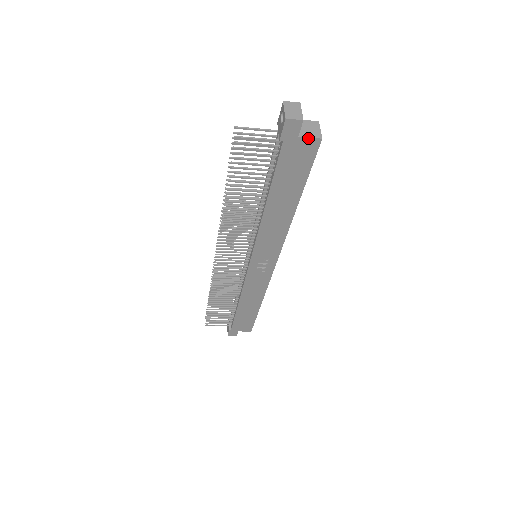
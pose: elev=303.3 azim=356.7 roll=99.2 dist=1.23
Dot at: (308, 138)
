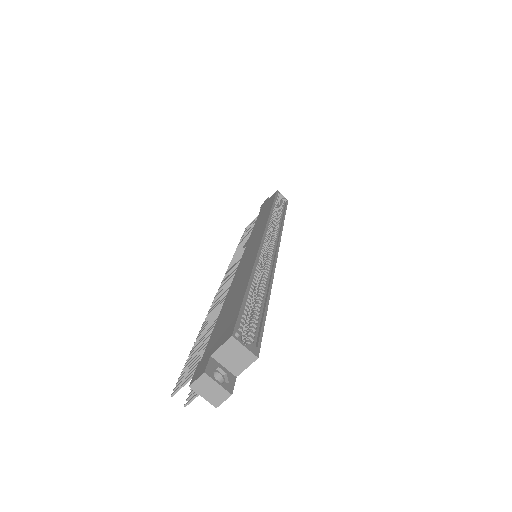
Dot at: (245, 368)
